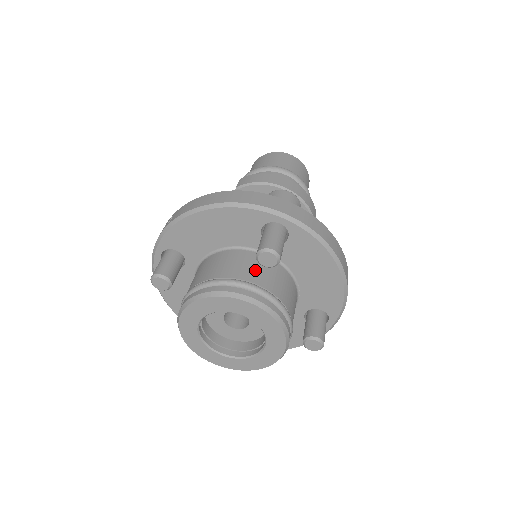
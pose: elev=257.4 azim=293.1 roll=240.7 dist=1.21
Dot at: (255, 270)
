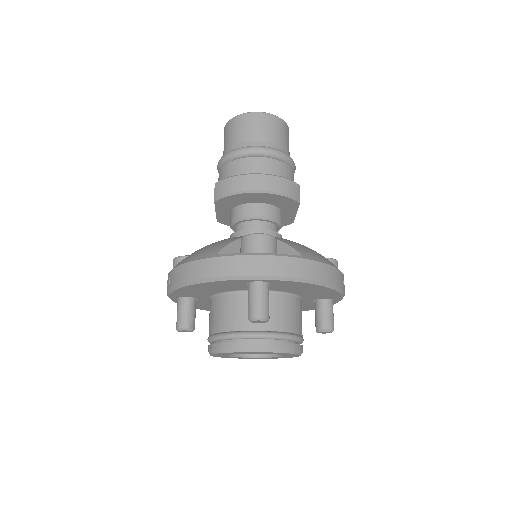
Dot at: occluded
